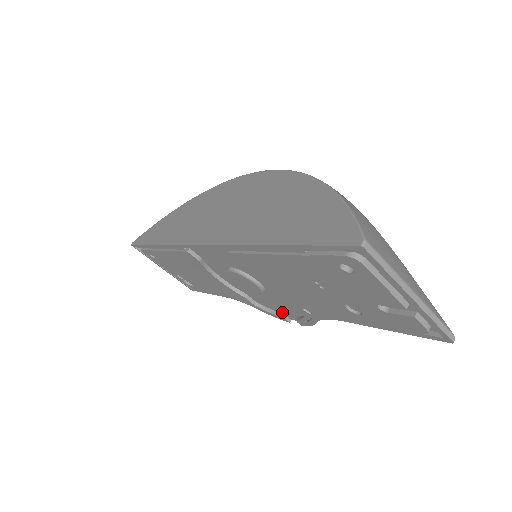
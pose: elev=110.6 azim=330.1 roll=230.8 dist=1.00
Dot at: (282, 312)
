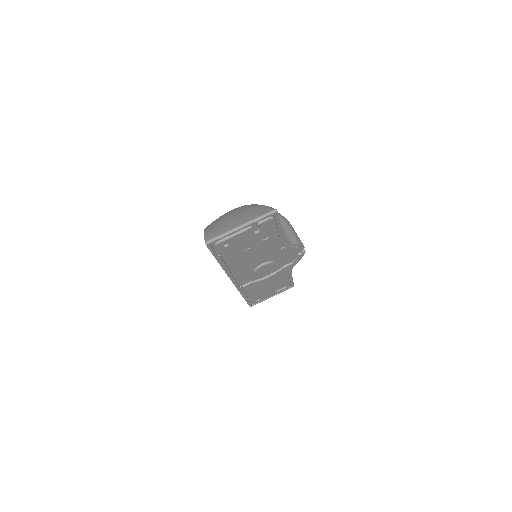
Dot at: (296, 254)
